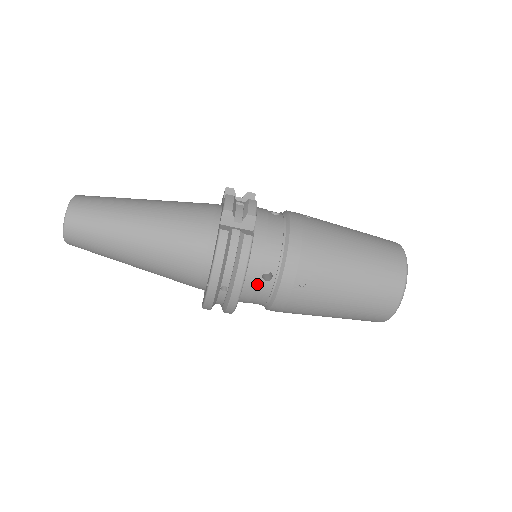
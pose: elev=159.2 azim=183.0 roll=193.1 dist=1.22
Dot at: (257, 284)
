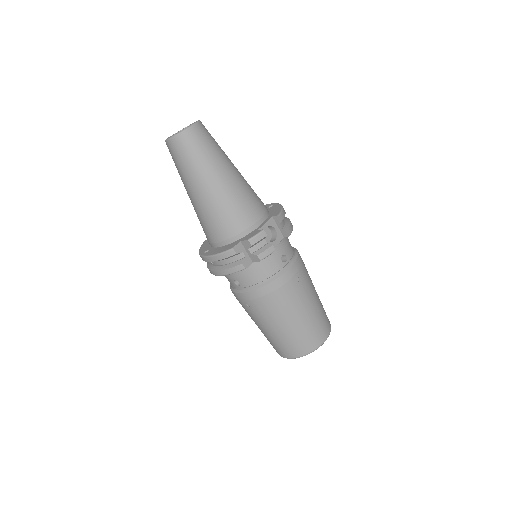
Dot at: (230, 278)
